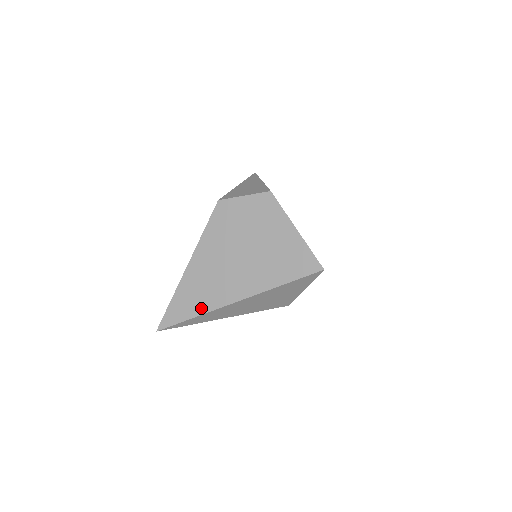
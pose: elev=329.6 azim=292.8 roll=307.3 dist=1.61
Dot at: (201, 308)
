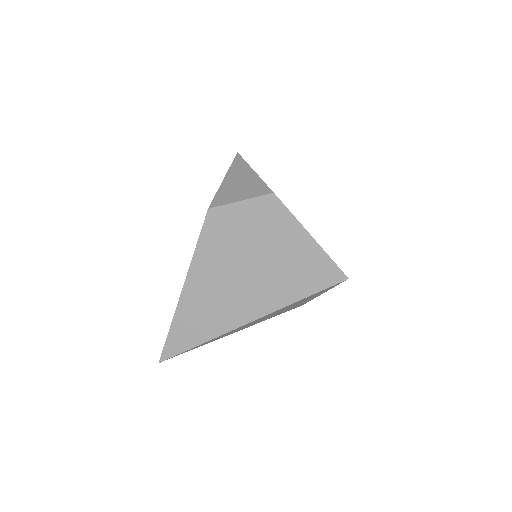
Dot at: (208, 333)
